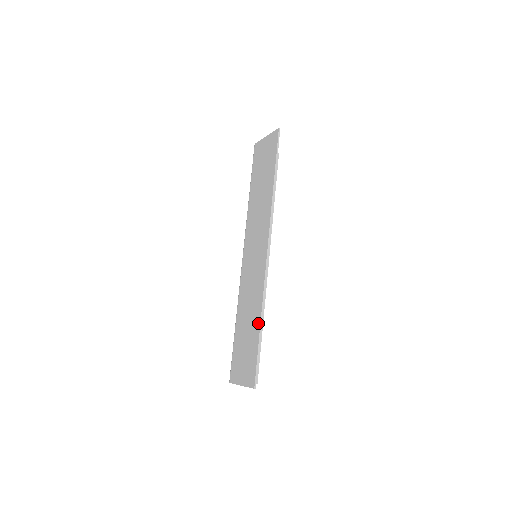
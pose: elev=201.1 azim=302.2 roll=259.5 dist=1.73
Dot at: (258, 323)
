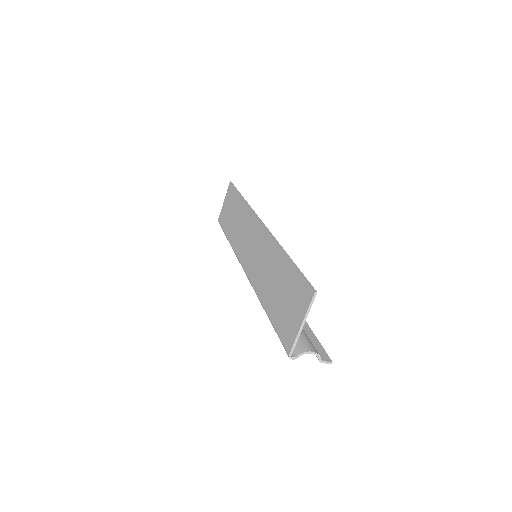
Dot at: (283, 257)
